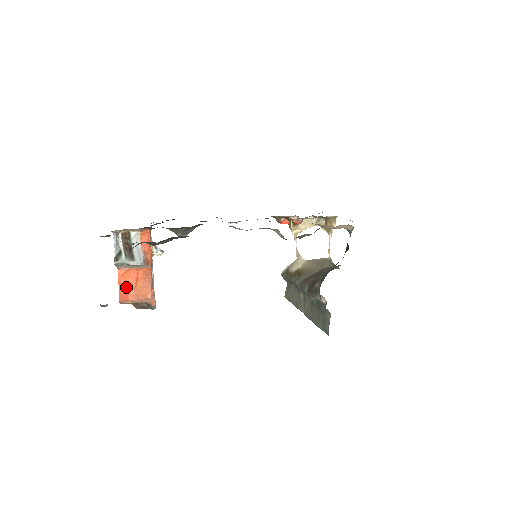
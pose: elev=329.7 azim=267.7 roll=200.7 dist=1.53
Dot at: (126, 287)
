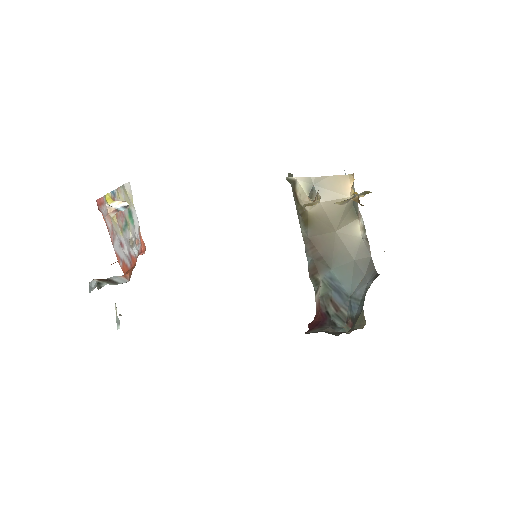
Dot at: occluded
